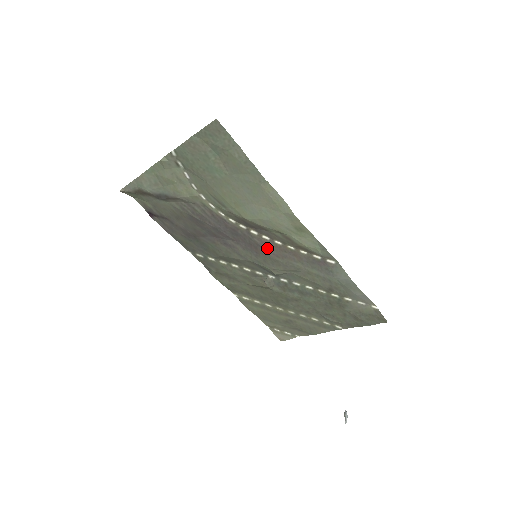
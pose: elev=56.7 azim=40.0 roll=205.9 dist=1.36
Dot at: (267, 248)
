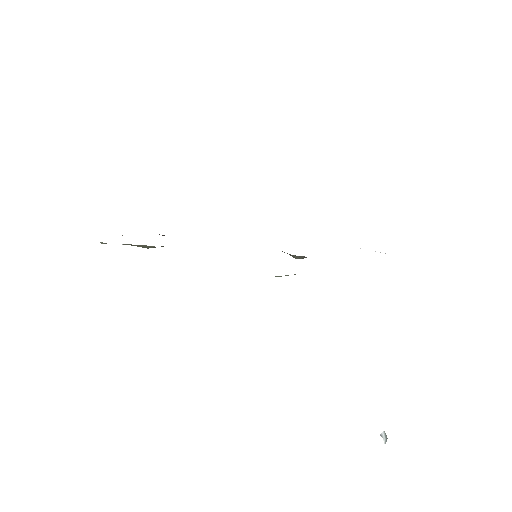
Dot at: occluded
